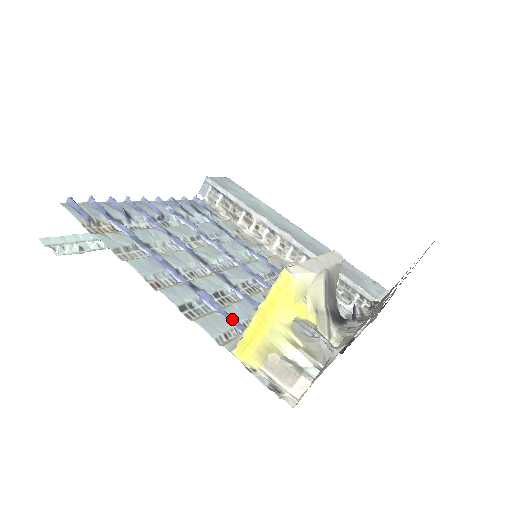
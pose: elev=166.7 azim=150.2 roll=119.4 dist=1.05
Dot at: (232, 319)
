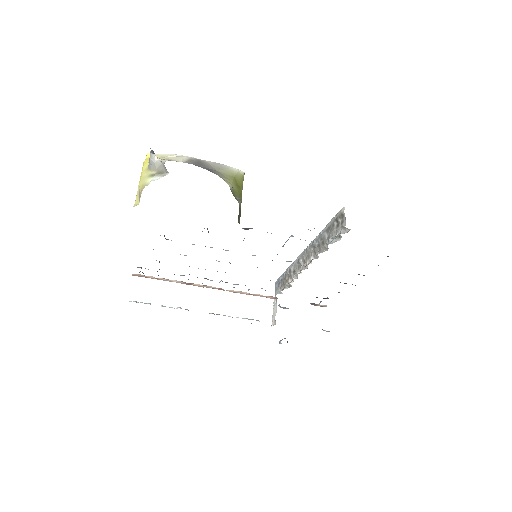
Dot at: occluded
